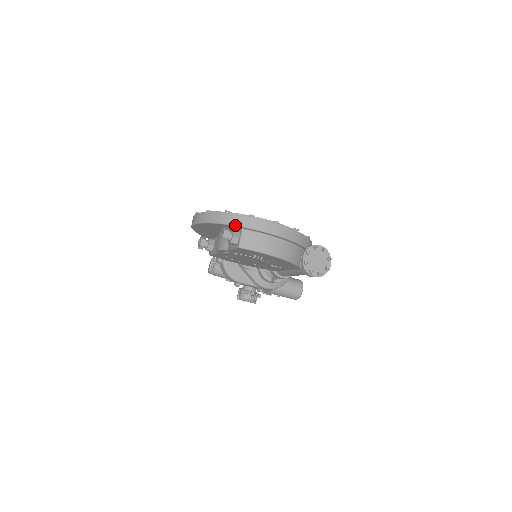
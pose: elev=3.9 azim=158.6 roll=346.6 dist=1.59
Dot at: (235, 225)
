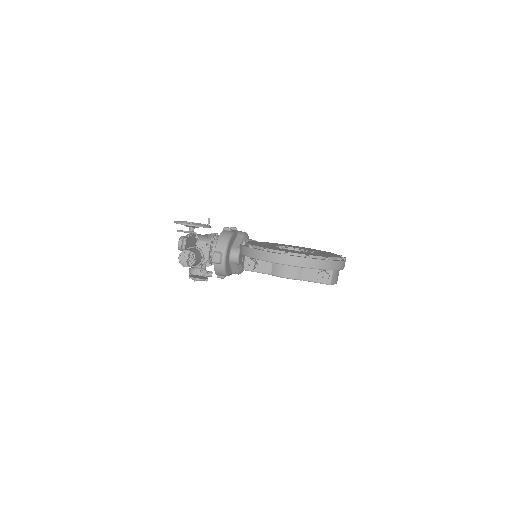
Dot at: occluded
